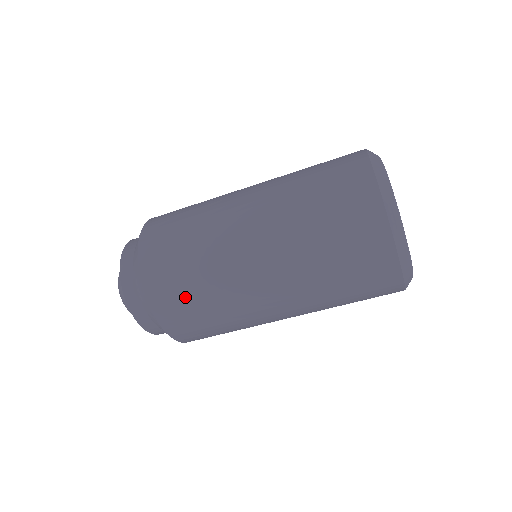
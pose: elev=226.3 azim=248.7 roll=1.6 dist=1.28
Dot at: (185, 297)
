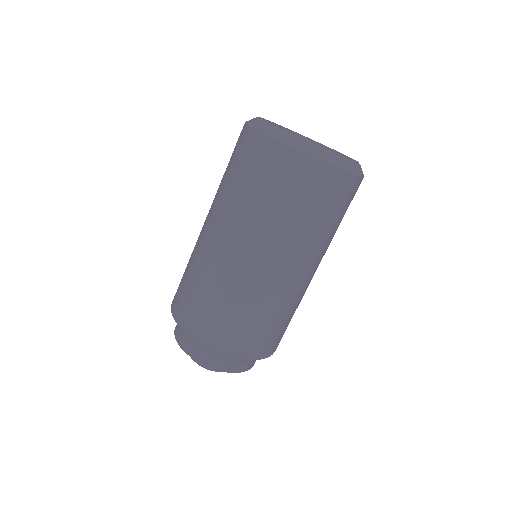
Dot at: (183, 287)
